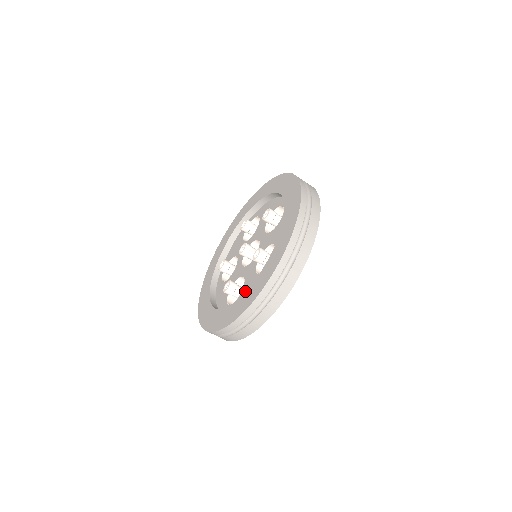
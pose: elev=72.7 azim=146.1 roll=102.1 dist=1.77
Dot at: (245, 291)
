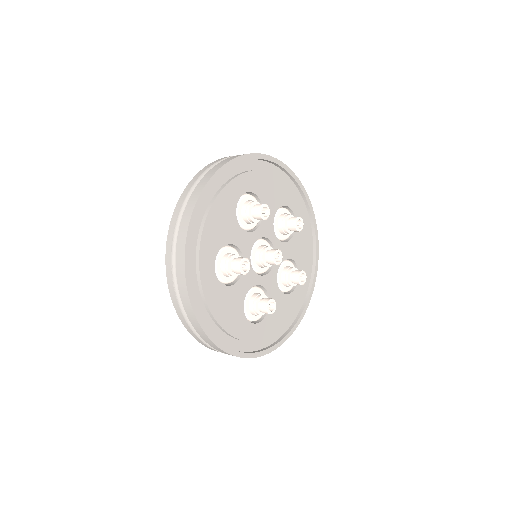
Dot at: occluded
